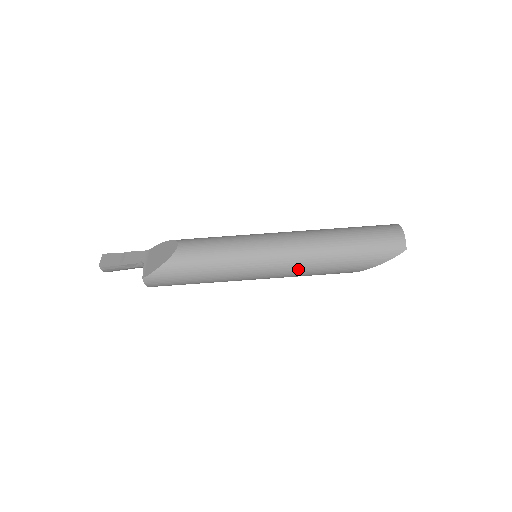
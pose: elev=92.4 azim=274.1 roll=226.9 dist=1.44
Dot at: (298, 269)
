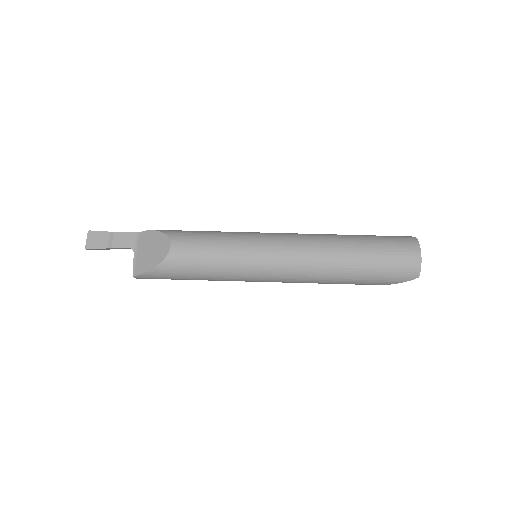
Dot at: (299, 282)
